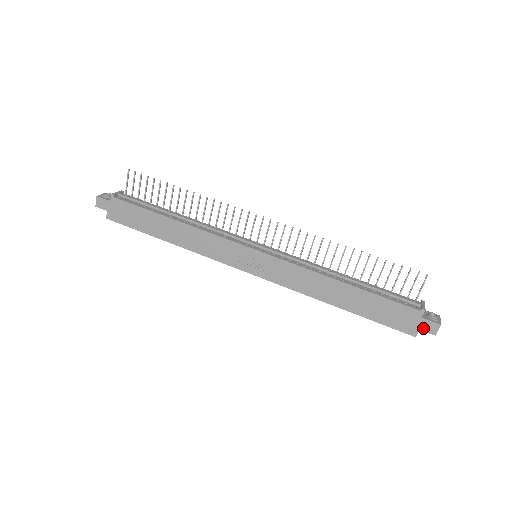
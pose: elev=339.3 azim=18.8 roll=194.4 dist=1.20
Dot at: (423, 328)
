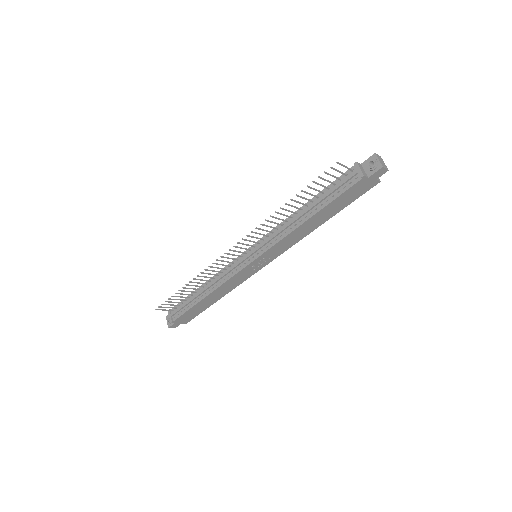
Dot at: (377, 177)
